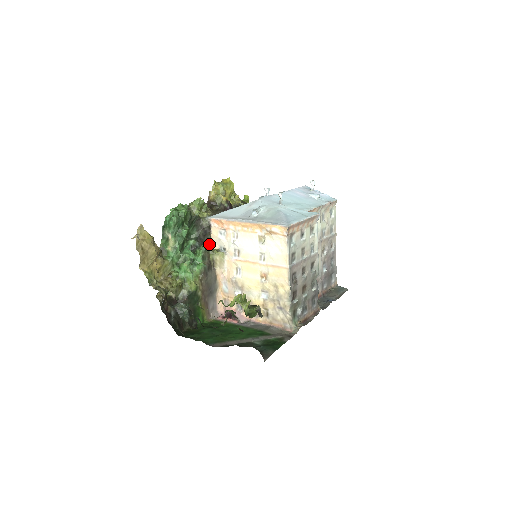
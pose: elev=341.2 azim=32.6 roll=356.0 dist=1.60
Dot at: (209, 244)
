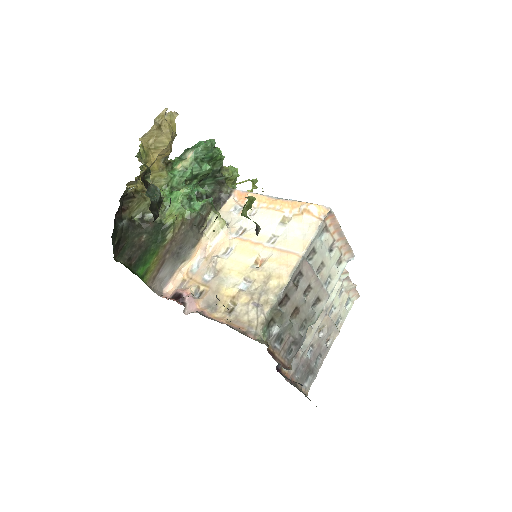
Dot at: occluded
